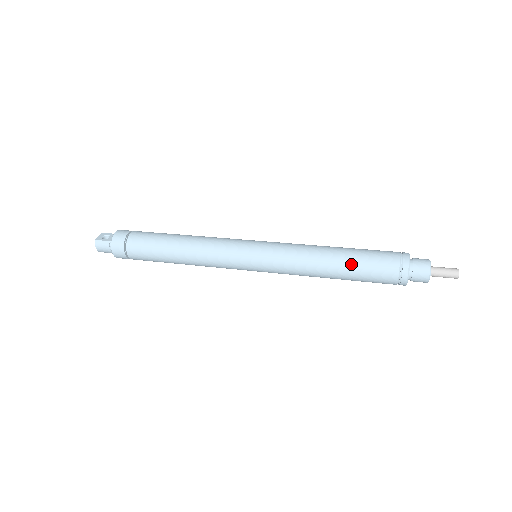
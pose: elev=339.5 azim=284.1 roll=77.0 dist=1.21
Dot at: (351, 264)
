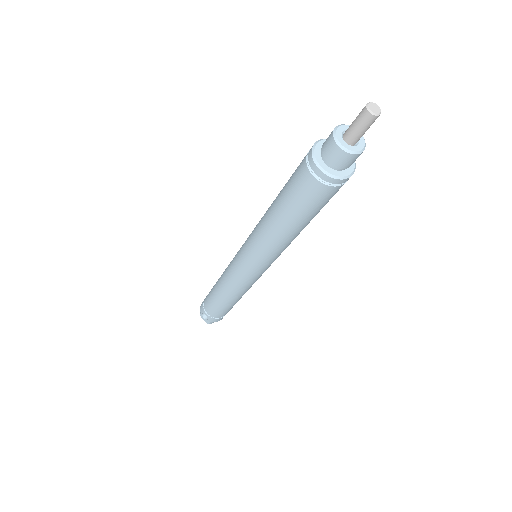
Dot at: occluded
